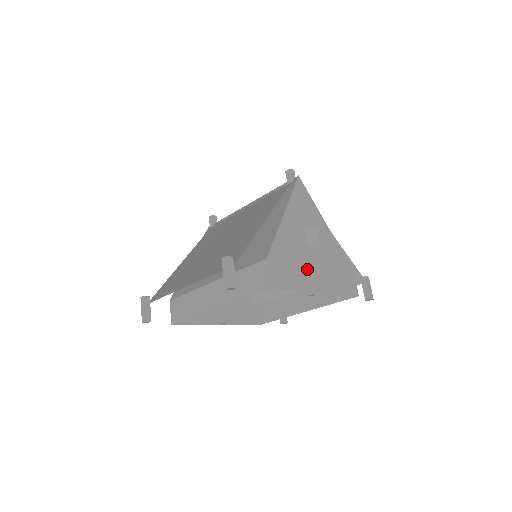
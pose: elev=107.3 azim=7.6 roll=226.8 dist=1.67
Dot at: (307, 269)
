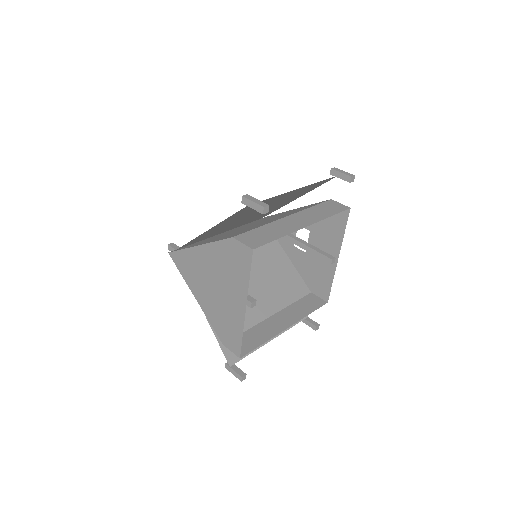
Dot at: (325, 241)
